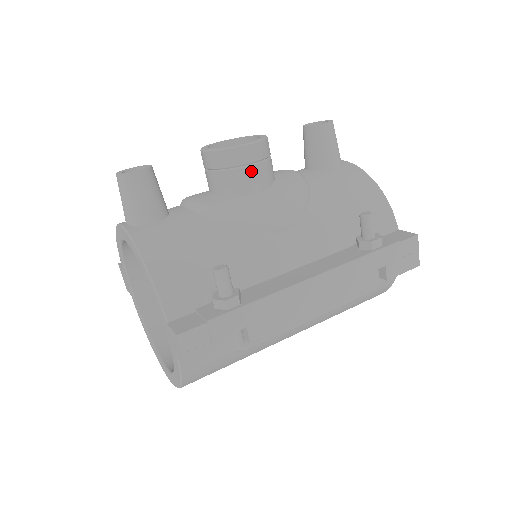
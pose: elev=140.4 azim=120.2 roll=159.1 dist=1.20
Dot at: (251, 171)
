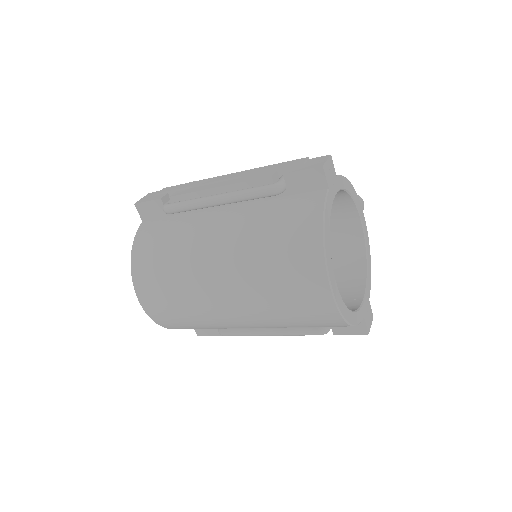
Dot at: occluded
